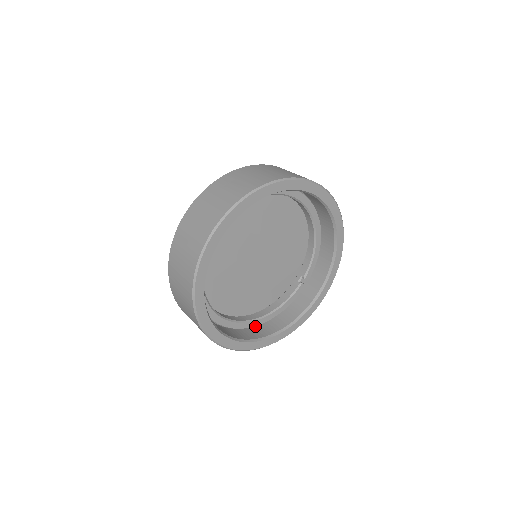
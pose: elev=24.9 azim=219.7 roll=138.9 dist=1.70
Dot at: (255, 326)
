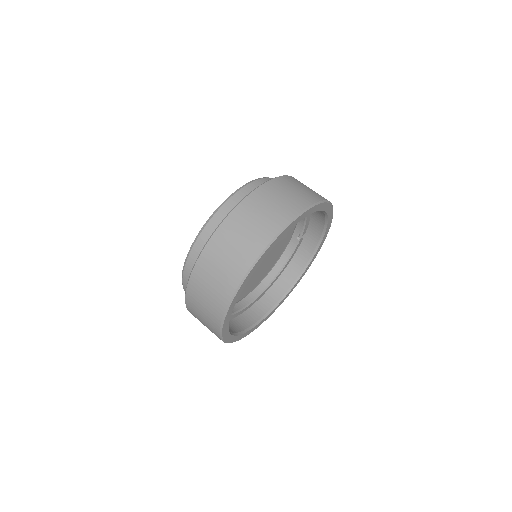
Dot at: (270, 286)
